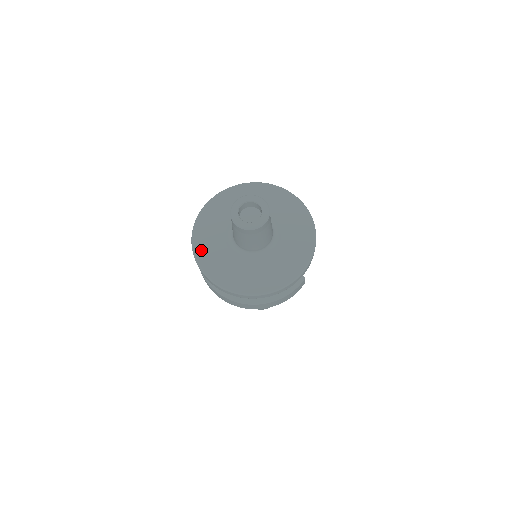
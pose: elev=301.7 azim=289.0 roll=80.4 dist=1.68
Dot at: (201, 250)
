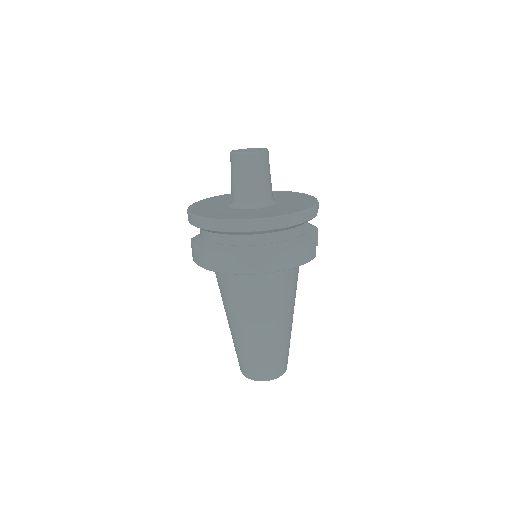
Dot at: (199, 211)
